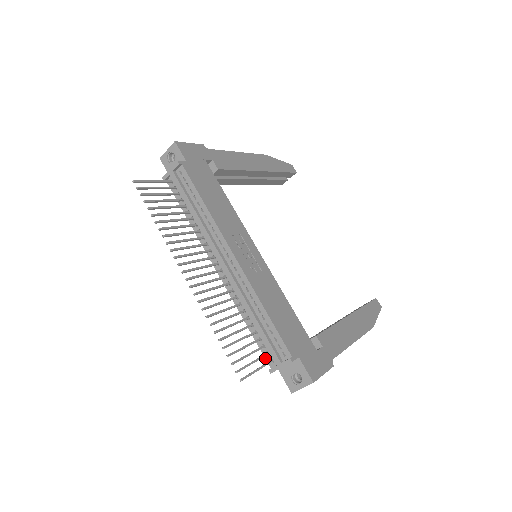
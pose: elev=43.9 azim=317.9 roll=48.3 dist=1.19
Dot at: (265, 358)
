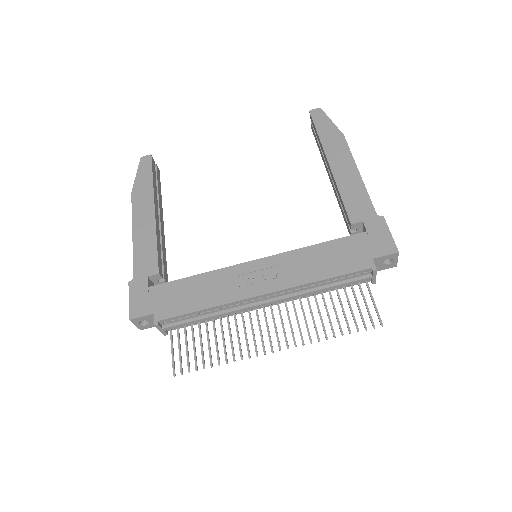
Dot at: occluded
